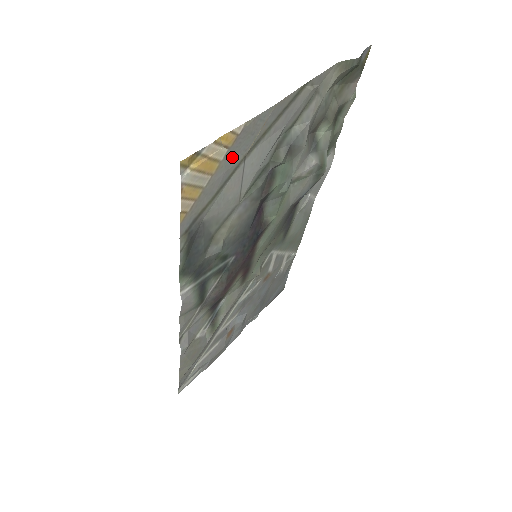
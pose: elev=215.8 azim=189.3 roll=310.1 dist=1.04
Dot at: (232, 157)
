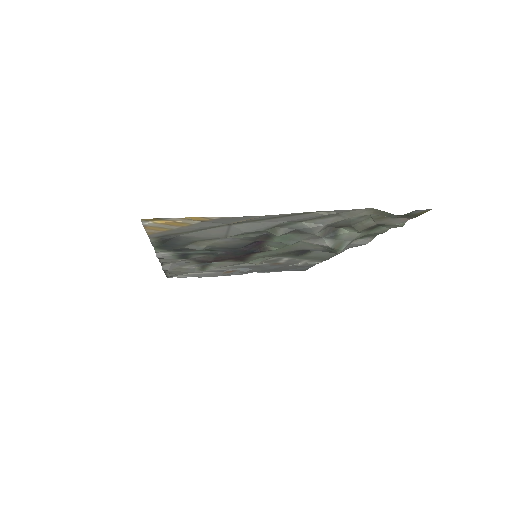
Dot at: (209, 223)
